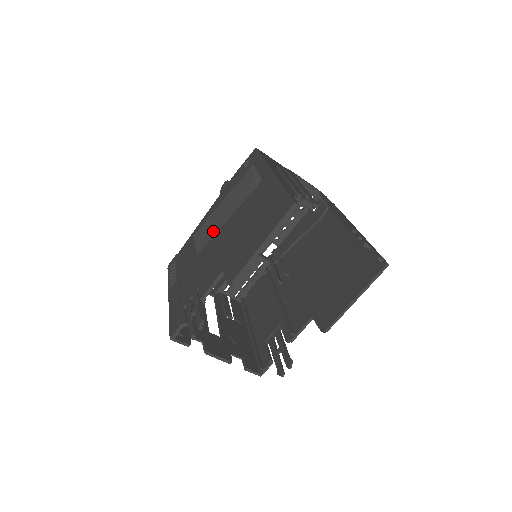
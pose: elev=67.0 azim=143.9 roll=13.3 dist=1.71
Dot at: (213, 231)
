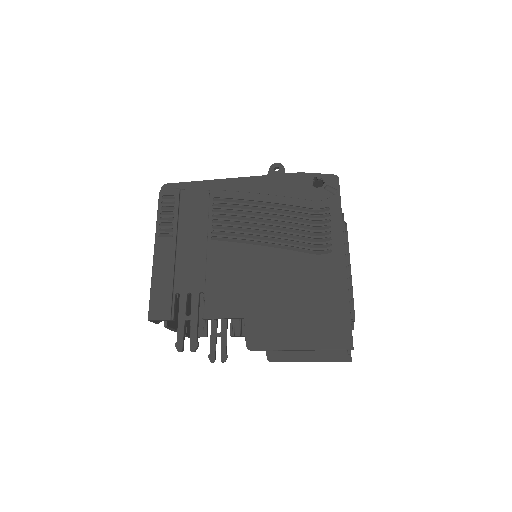
Dot at: (244, 233)
